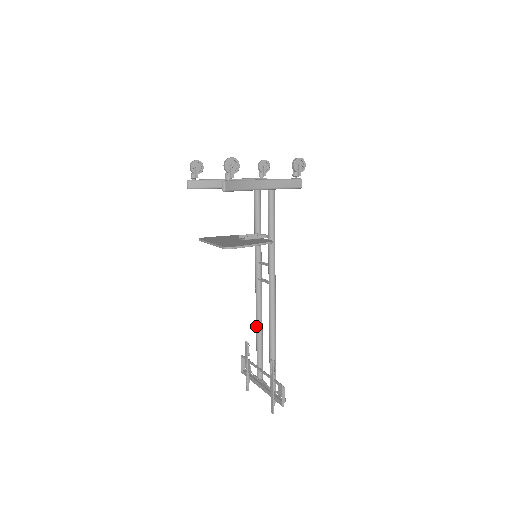
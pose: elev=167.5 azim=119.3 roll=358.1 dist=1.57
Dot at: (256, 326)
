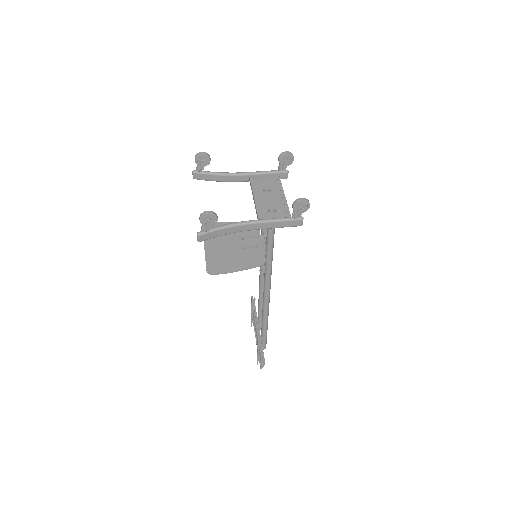
Dot at: occluded
